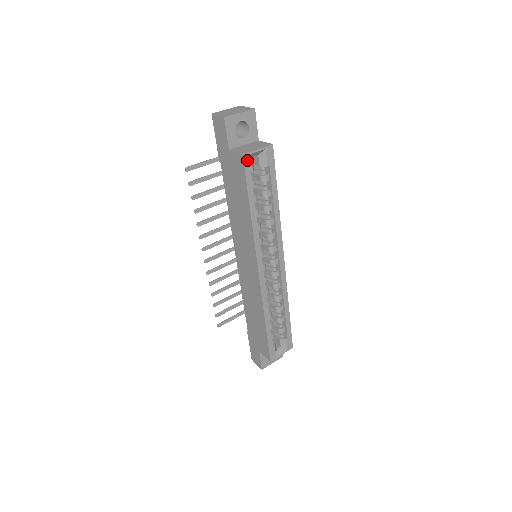
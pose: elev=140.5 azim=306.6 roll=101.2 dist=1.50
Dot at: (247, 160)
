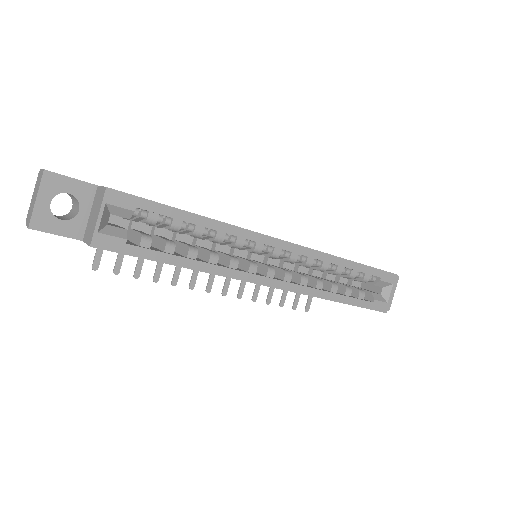
Dot at: (103, 242)
